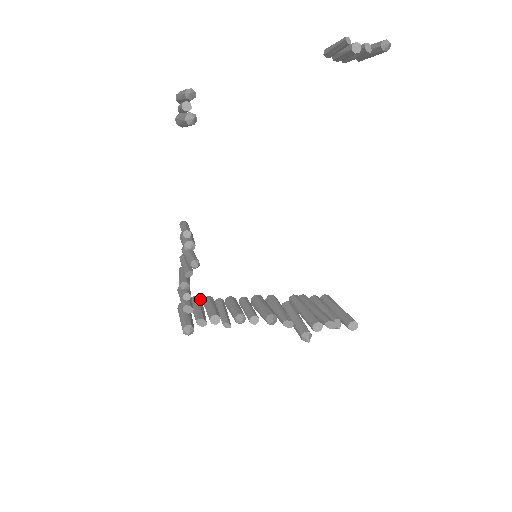
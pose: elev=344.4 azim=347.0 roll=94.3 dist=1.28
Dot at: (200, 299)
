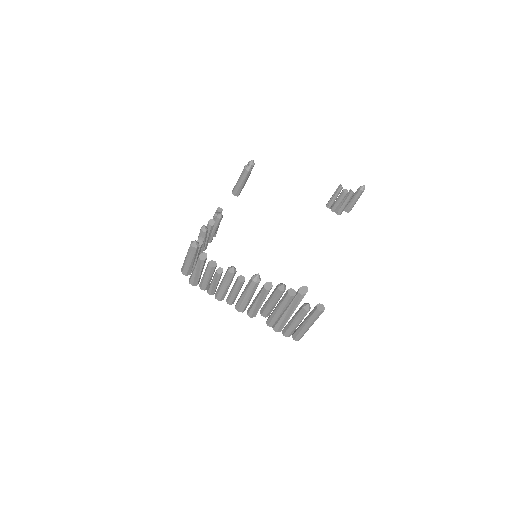
Dot at: occluded
